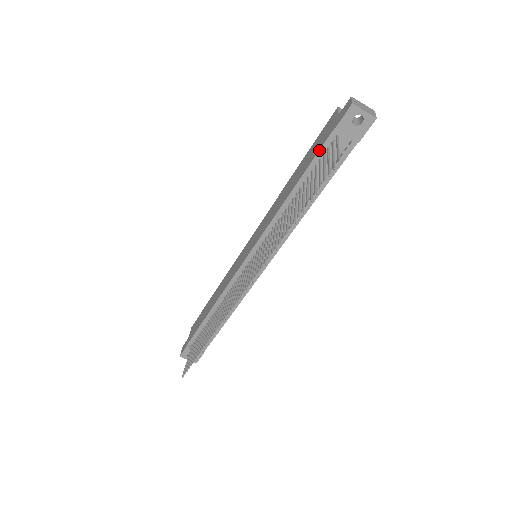
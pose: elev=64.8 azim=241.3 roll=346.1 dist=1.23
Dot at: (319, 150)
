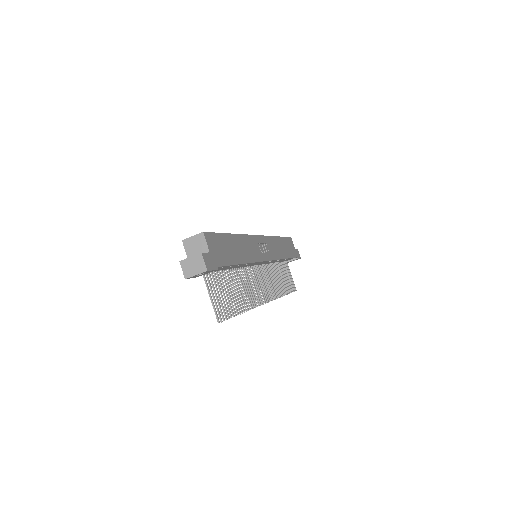
Dot at: occluded
